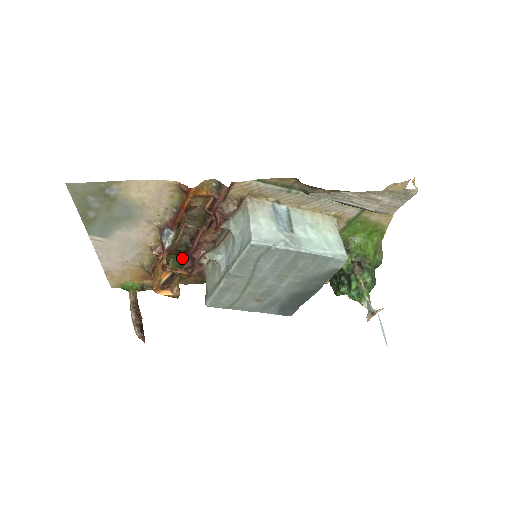
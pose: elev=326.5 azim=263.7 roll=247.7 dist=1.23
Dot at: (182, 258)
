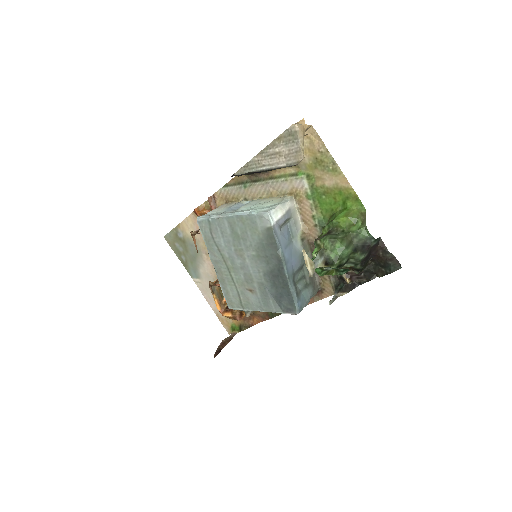
Dot at: occluded
